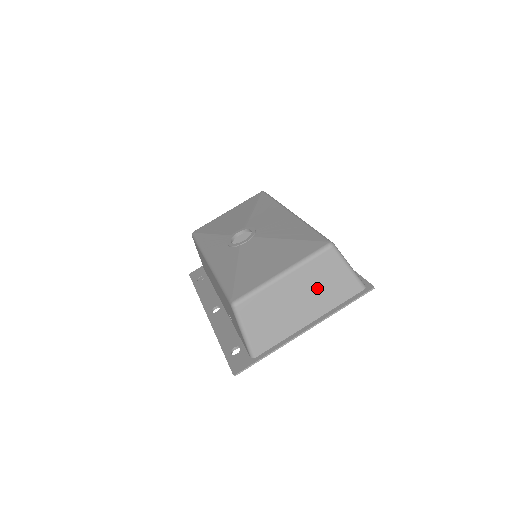
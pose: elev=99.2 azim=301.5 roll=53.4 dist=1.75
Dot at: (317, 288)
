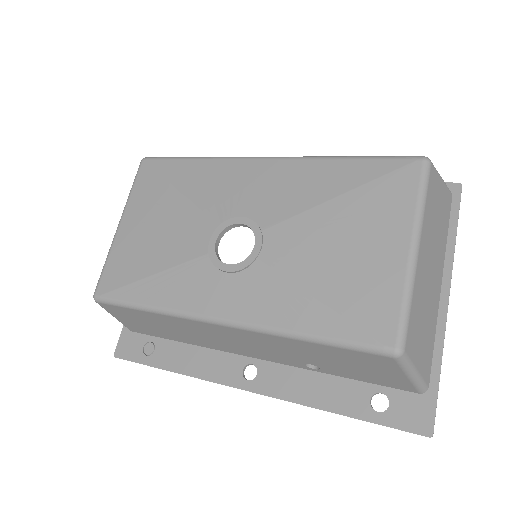
Dot at: (435, 234)
